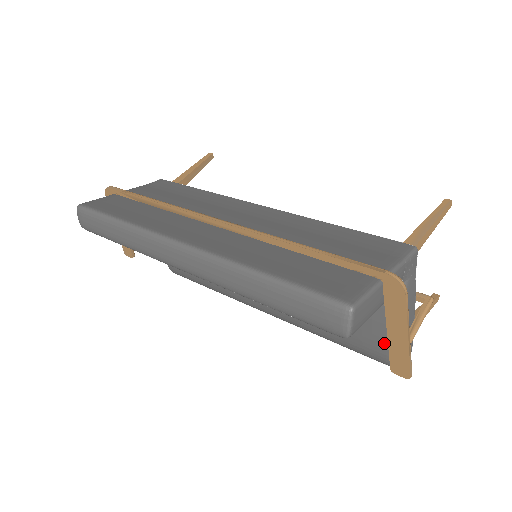
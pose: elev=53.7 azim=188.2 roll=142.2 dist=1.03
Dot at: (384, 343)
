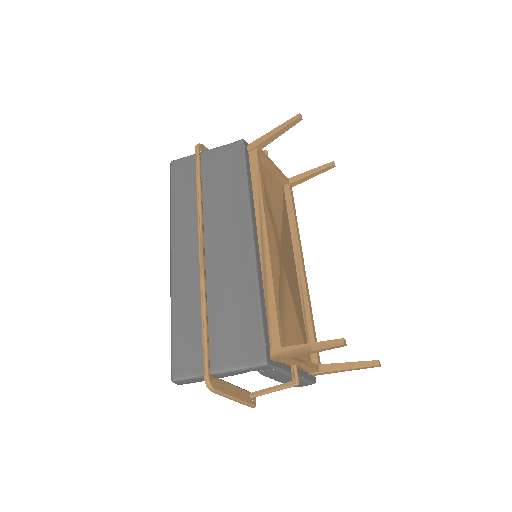
Dot at: occluded
